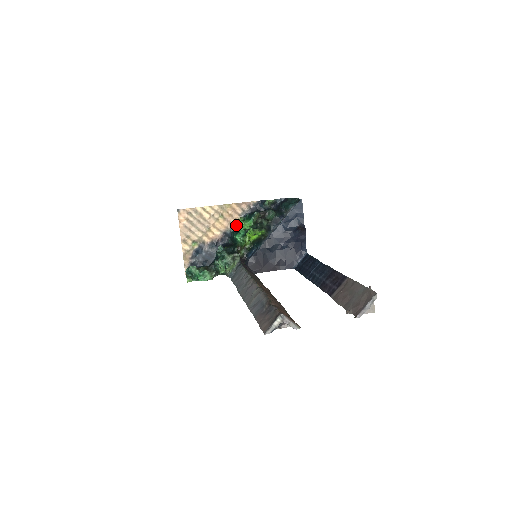
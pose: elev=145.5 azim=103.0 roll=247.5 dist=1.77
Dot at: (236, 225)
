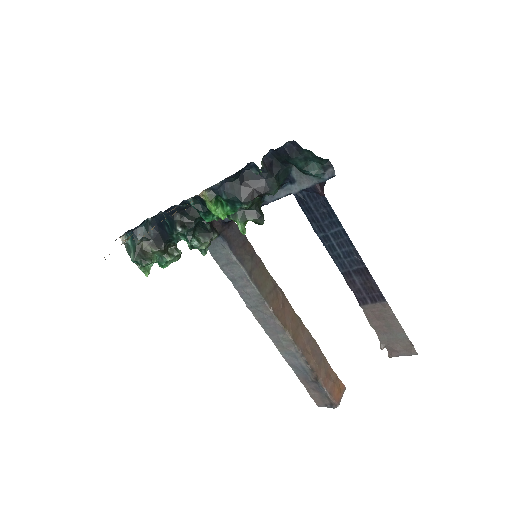
Dot at: (196, 195)
